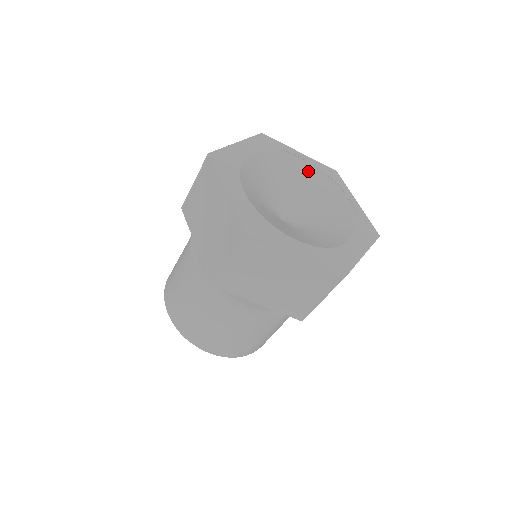
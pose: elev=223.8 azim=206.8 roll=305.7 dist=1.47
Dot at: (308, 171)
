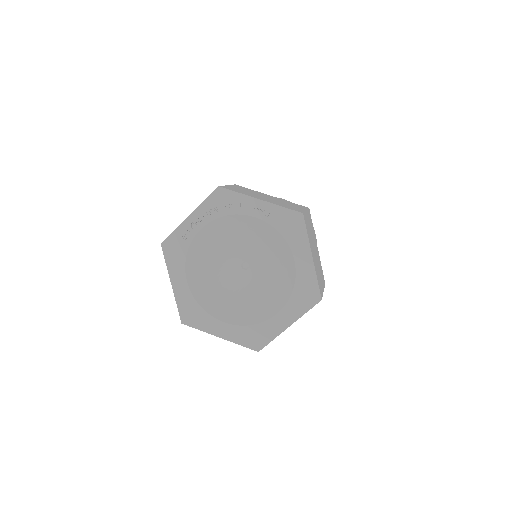
Dot at: (212, 226)
